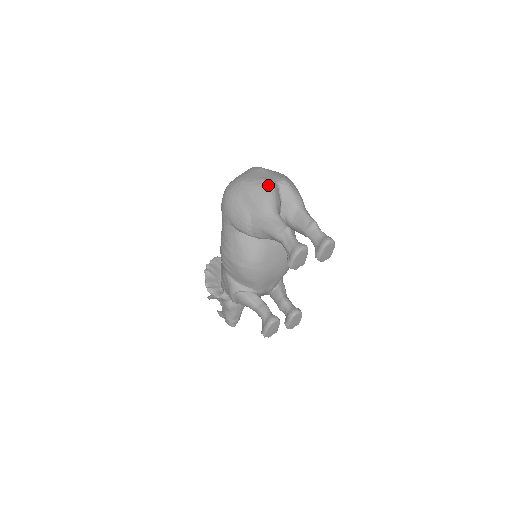
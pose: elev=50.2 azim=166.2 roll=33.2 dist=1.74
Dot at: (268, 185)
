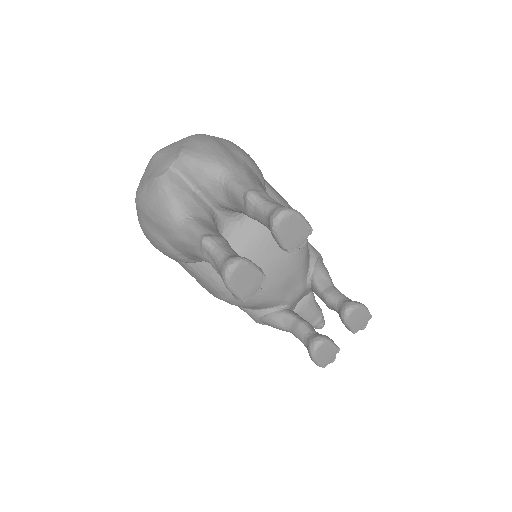
Dot at: (156, 185)
